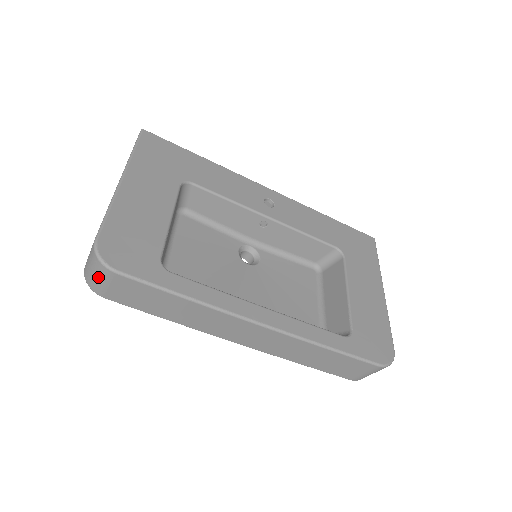
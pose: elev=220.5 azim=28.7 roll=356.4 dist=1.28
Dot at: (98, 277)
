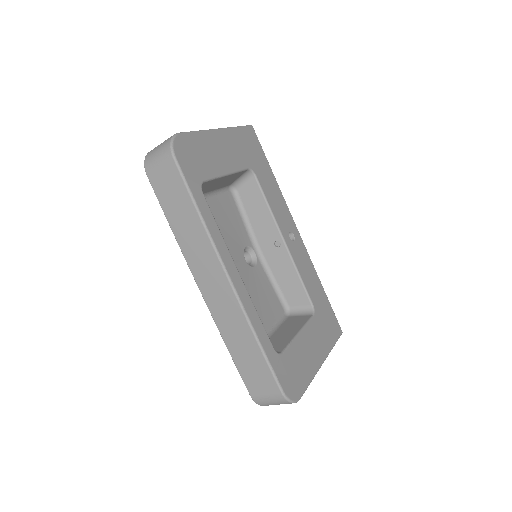
Dot at: (158, 155)
